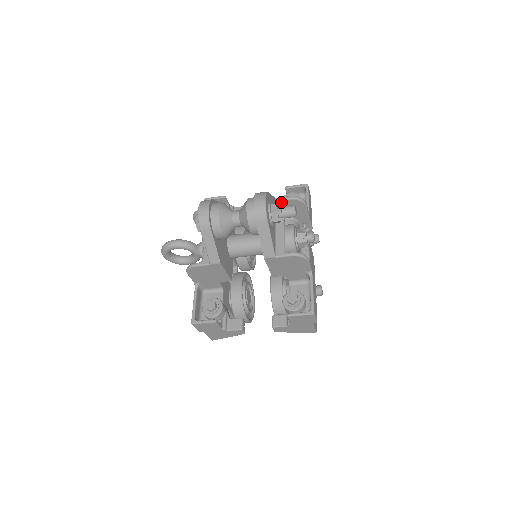
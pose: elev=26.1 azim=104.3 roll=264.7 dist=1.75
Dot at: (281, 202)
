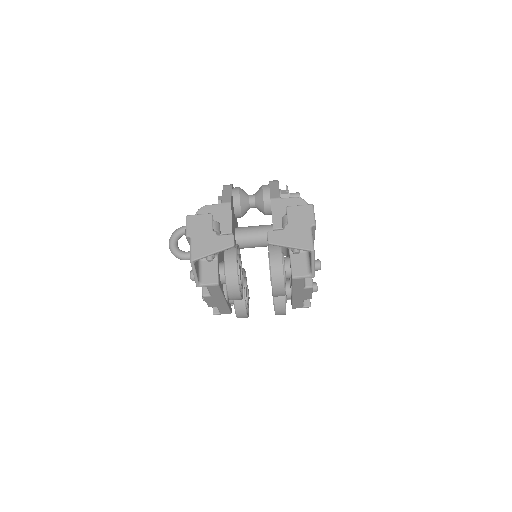
Dot at: occluded
